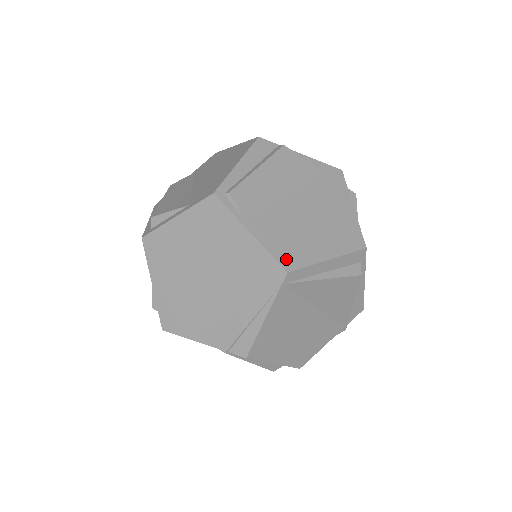
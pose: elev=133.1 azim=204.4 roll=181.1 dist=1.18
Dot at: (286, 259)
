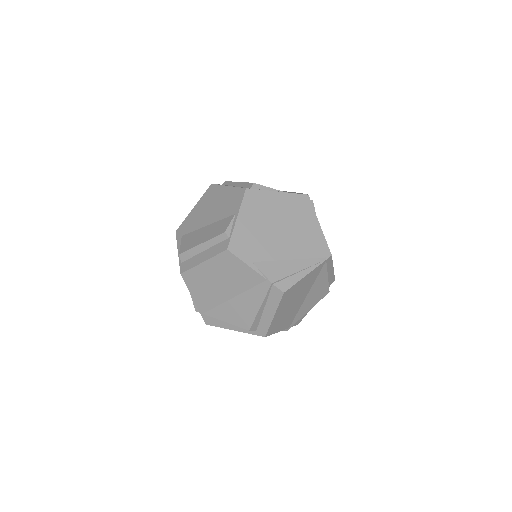
Dot at: occluded
